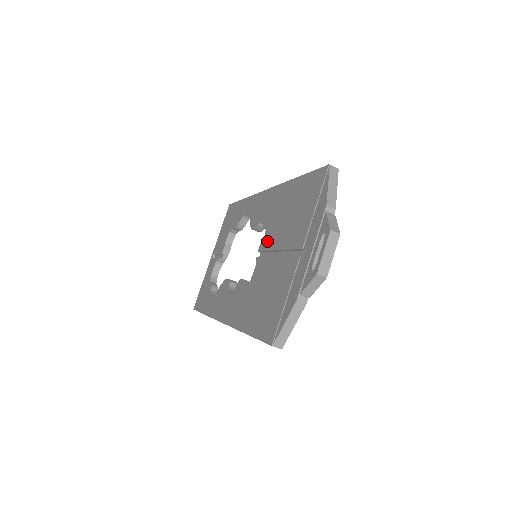
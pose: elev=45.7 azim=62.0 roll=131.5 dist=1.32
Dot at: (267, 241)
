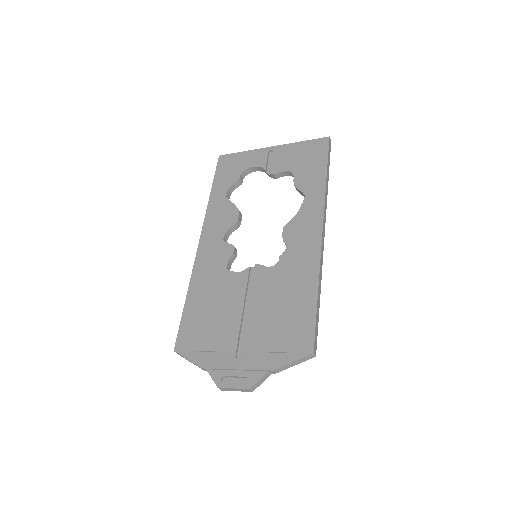
Dot at: (262, 278)
